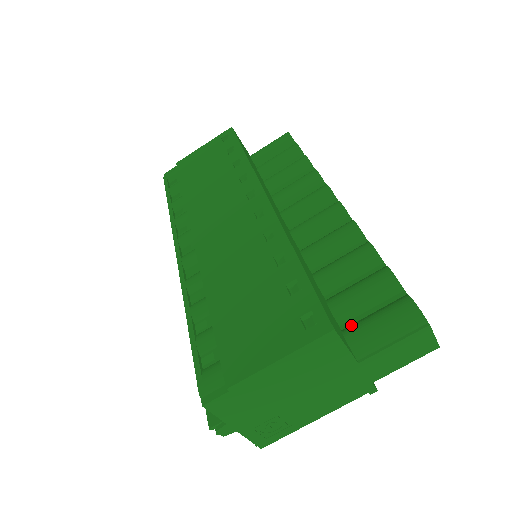
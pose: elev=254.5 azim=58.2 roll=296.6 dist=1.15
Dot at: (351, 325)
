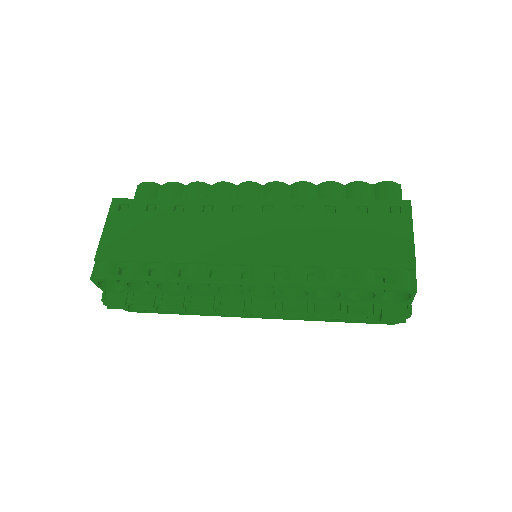
Dot at: occluded
